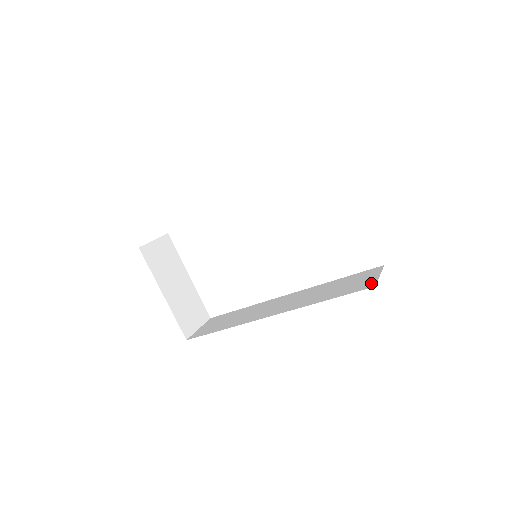
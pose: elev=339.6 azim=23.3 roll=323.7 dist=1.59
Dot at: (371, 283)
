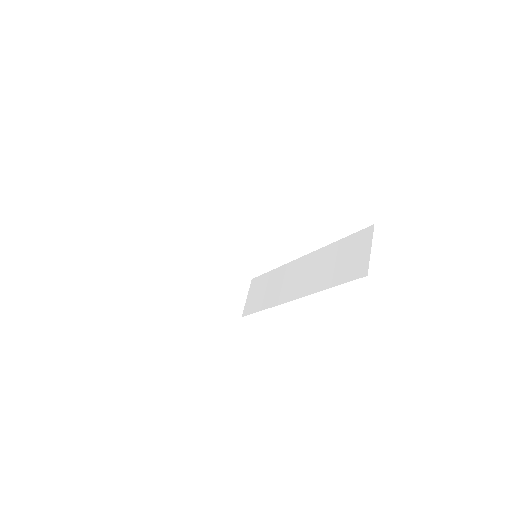
Dot at: (364, 266)
